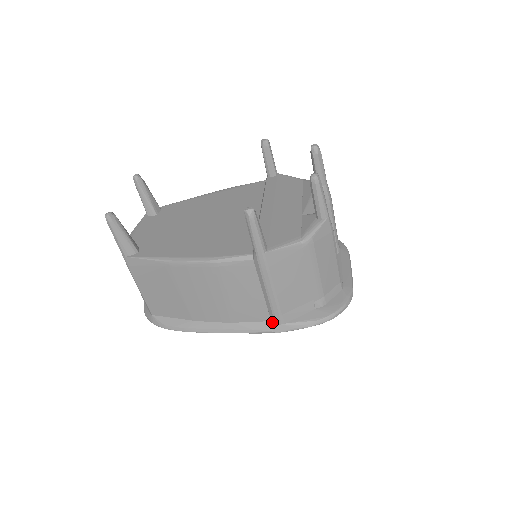
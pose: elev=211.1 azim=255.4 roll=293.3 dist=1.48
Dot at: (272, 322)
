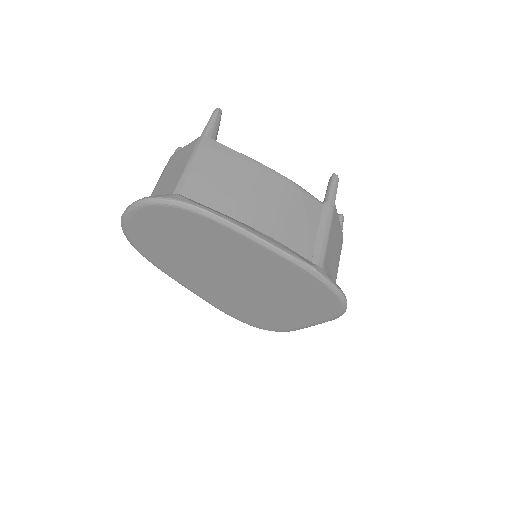
Dot at: (313, 262)
